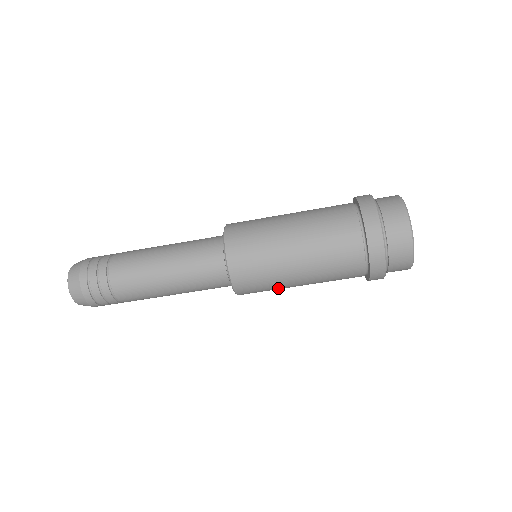
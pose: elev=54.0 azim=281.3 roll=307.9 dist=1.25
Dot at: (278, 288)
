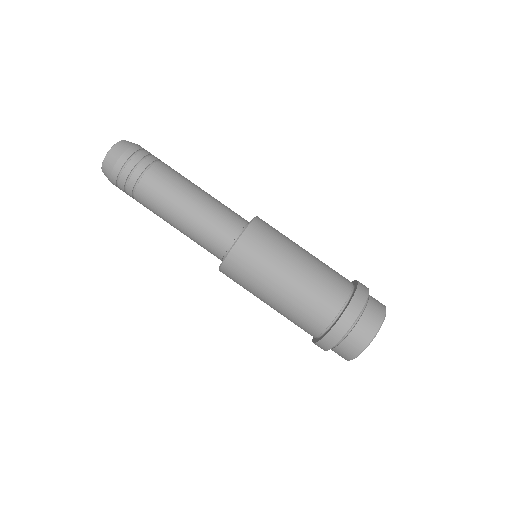
Dot at: (250, 292)
